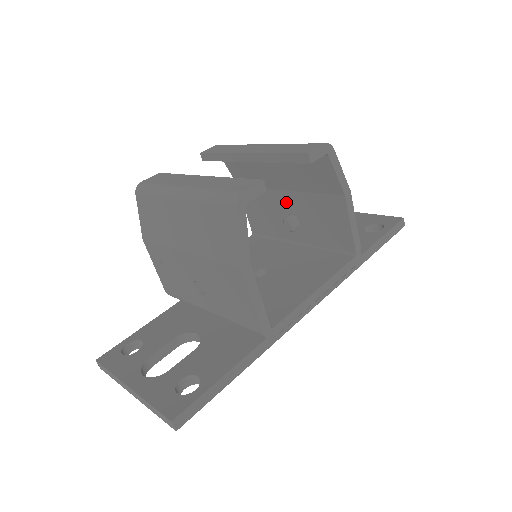
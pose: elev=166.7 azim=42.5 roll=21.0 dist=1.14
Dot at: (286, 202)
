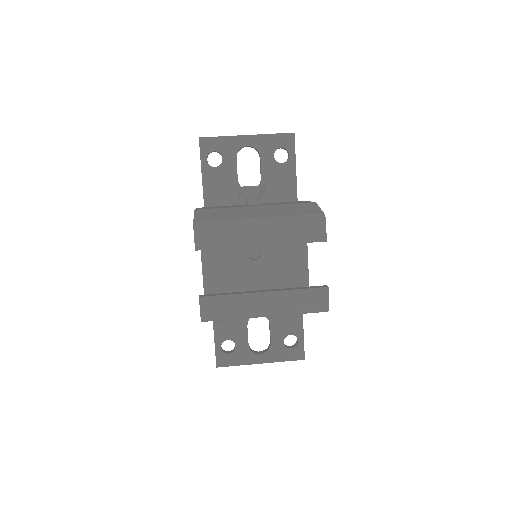
Dot at: occluded
